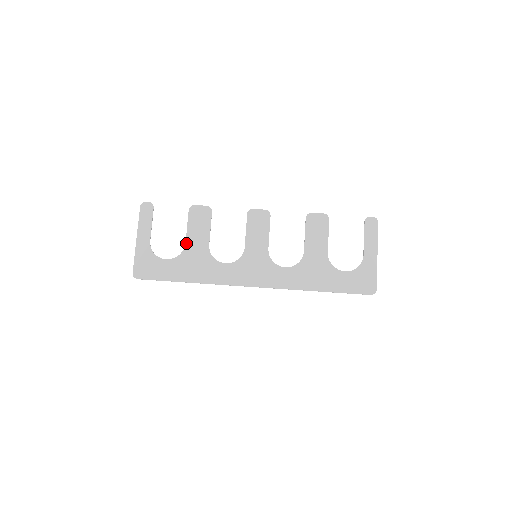
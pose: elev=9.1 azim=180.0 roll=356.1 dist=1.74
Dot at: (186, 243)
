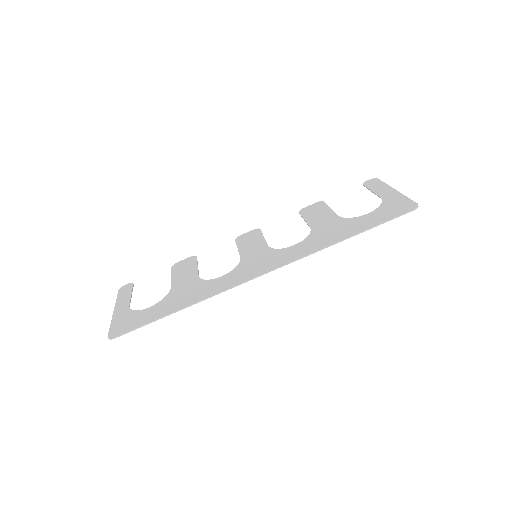
Dot at: (171, 286)
